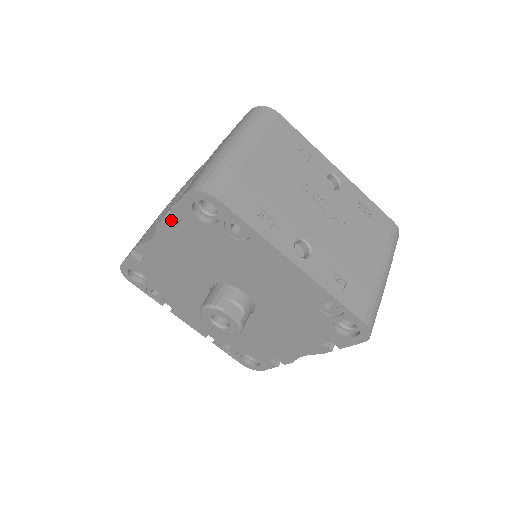
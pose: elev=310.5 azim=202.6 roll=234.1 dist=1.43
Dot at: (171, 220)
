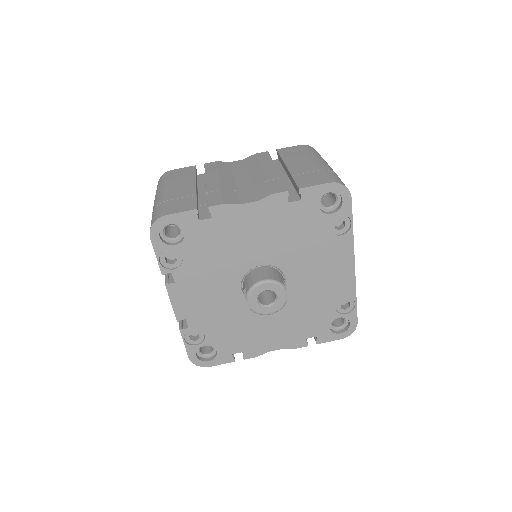
Dot at: (287, 196)
